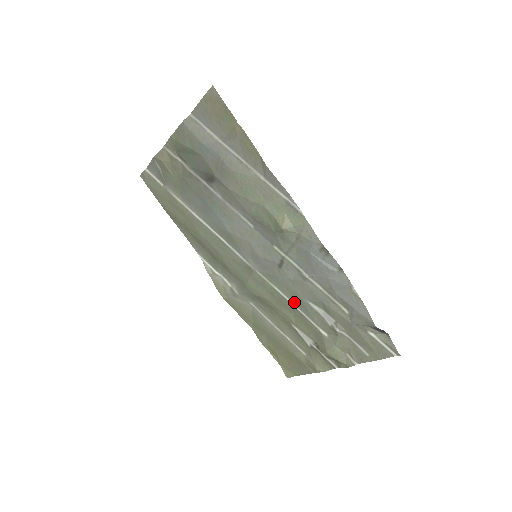
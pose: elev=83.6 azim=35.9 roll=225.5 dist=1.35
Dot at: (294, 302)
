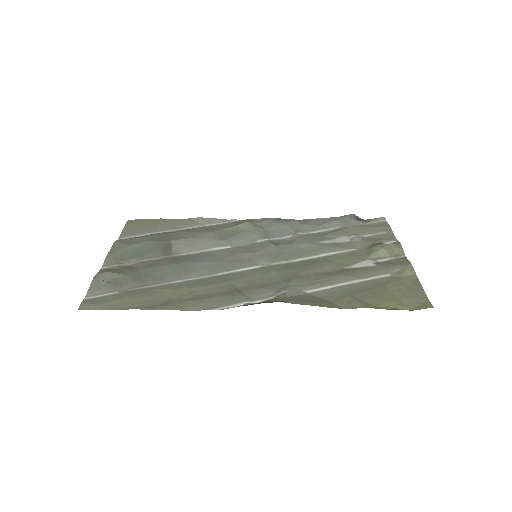
Dot at: (318, 253)
